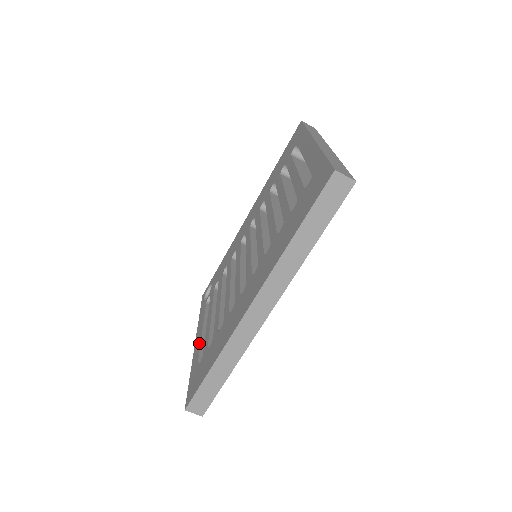
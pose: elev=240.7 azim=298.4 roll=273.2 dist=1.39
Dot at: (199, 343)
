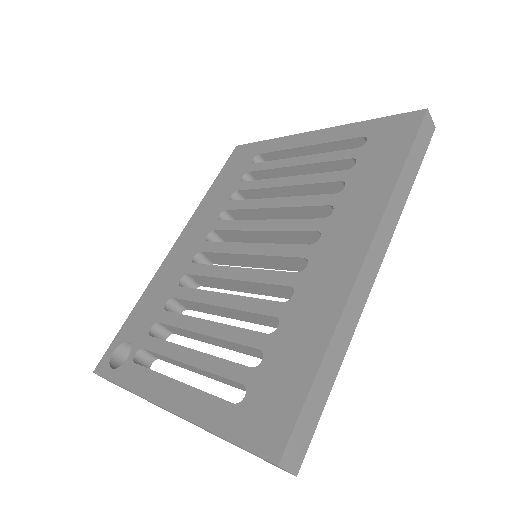
Dot at: (192, 392)
